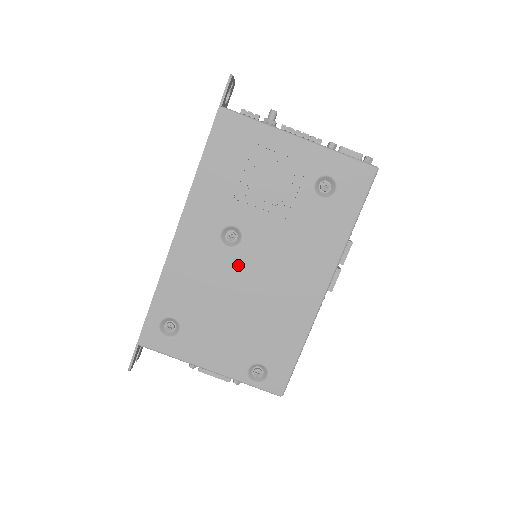
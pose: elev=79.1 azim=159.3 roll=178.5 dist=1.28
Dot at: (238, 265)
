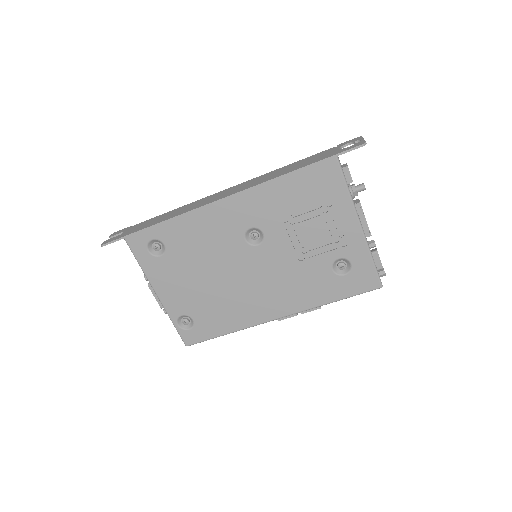
Dot at: (240, 256)
